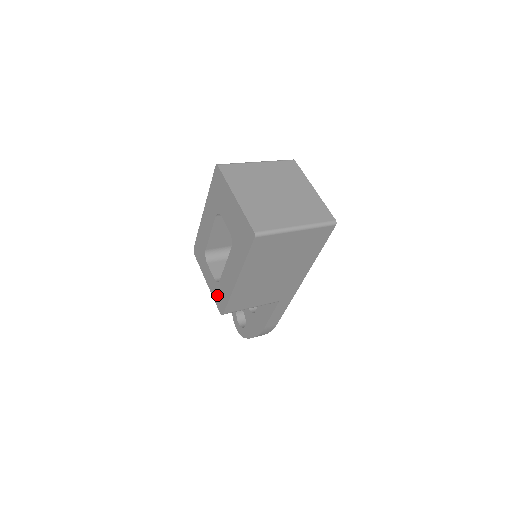
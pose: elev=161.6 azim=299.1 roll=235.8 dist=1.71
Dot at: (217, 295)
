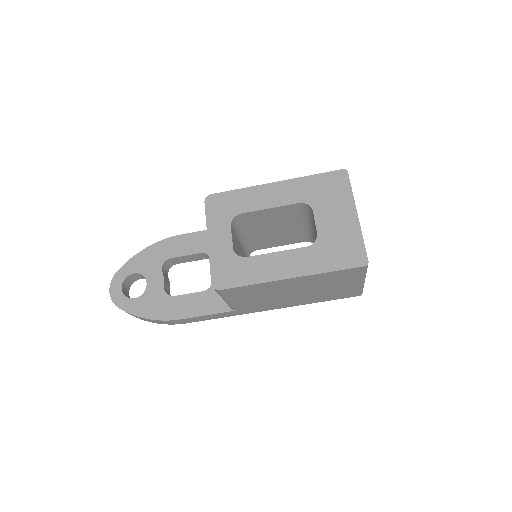
Dot at: (224, 266)
